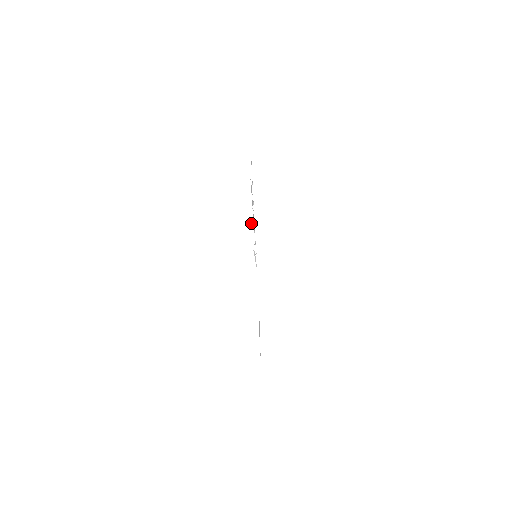
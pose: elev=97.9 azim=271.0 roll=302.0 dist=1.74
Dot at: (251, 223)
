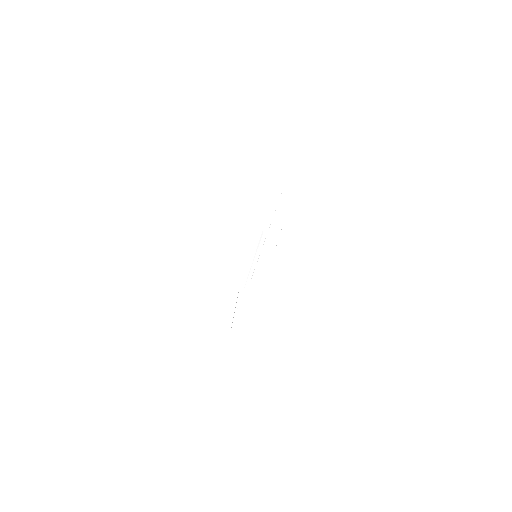
Dot at: occluded
